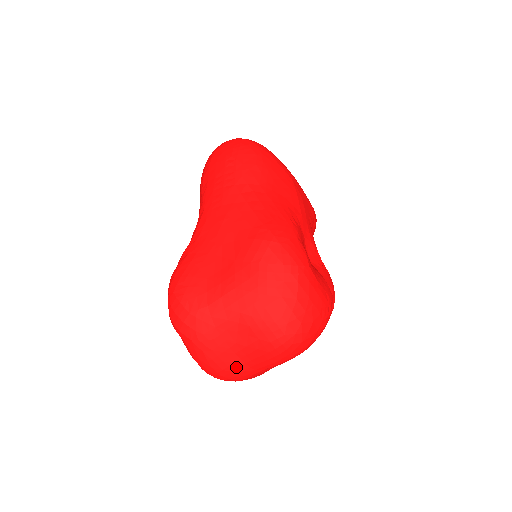
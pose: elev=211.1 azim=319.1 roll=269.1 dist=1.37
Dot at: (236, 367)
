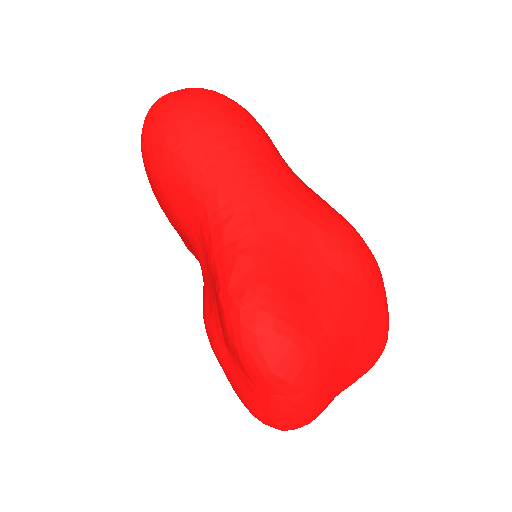
Dot at: occluded
